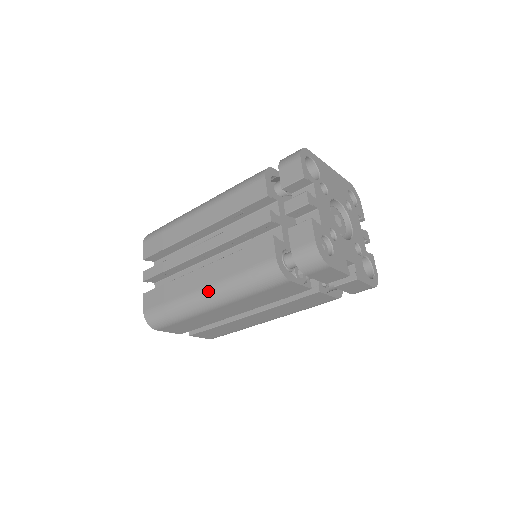
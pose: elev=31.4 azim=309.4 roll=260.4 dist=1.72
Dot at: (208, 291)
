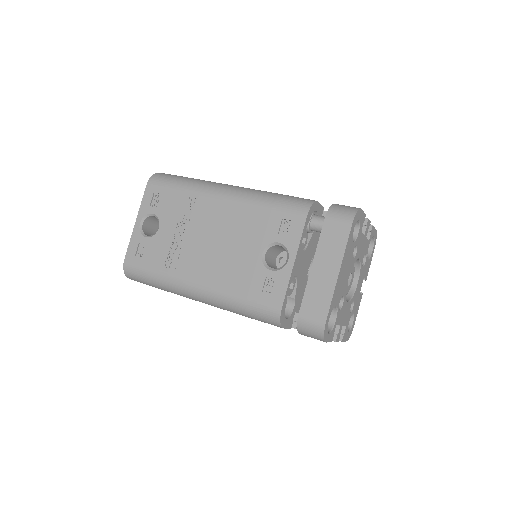
Dot at: occluded
